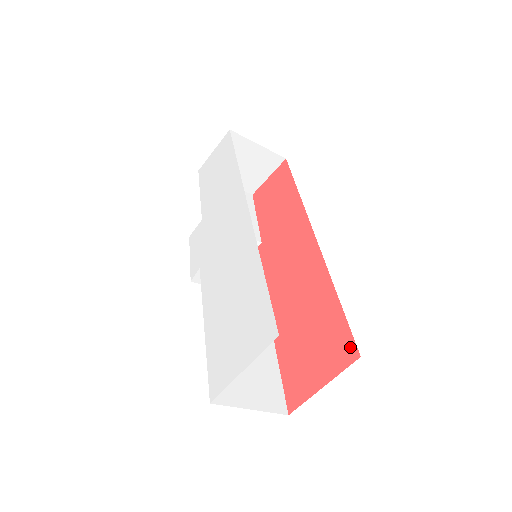
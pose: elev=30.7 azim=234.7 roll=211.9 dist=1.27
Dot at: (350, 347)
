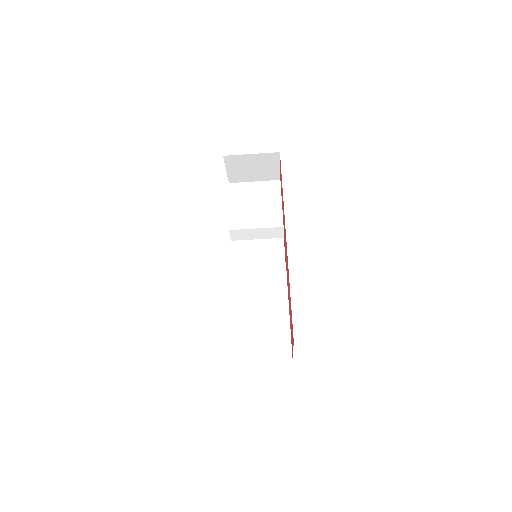
Dot at: occluded
